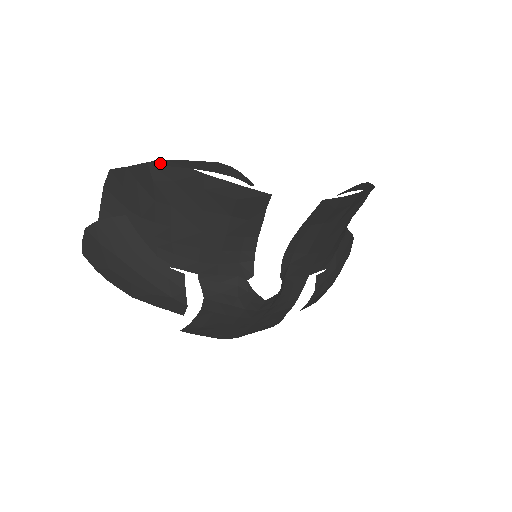
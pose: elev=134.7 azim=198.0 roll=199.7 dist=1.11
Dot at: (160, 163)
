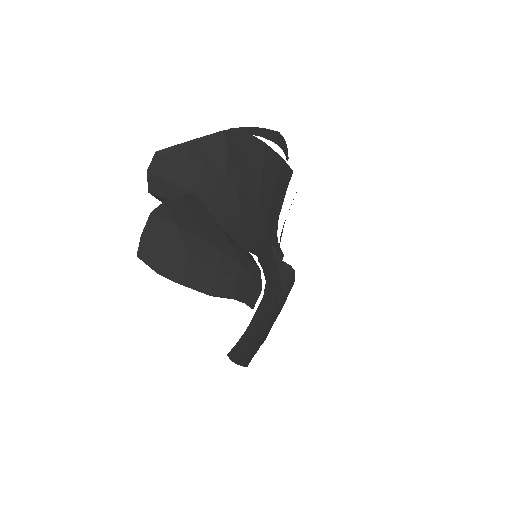
Dot at: (236, 131)
